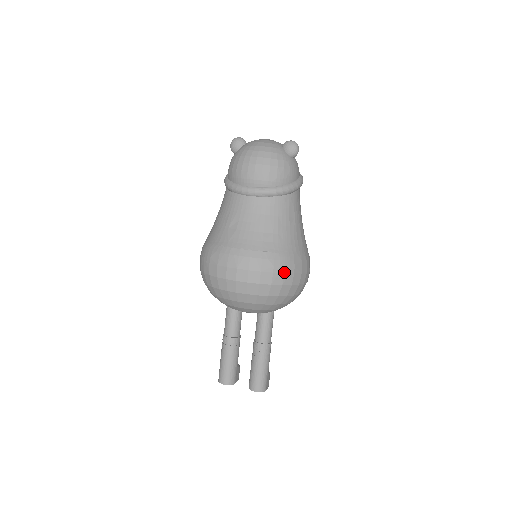
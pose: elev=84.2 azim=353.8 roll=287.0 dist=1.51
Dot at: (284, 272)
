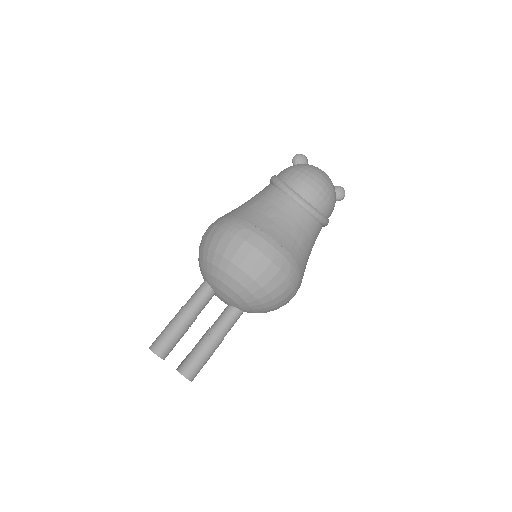
Dot at: (292, 282)
